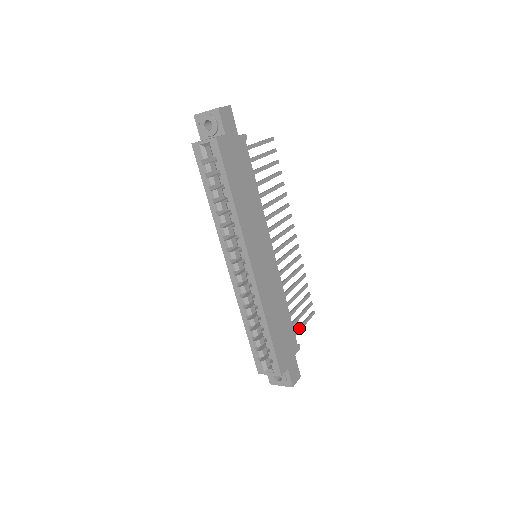
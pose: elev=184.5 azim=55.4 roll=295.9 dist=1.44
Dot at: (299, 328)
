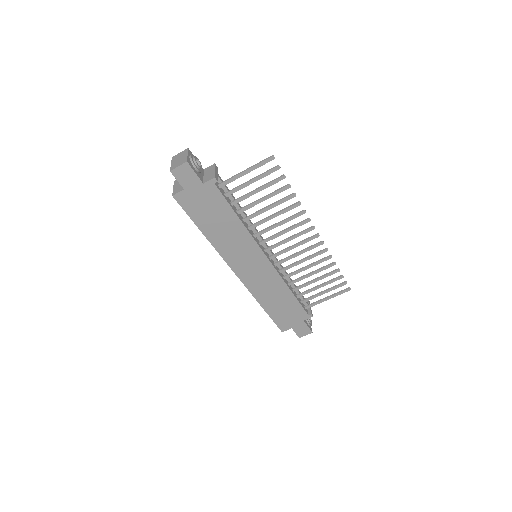
Dot at: (319, 301)
